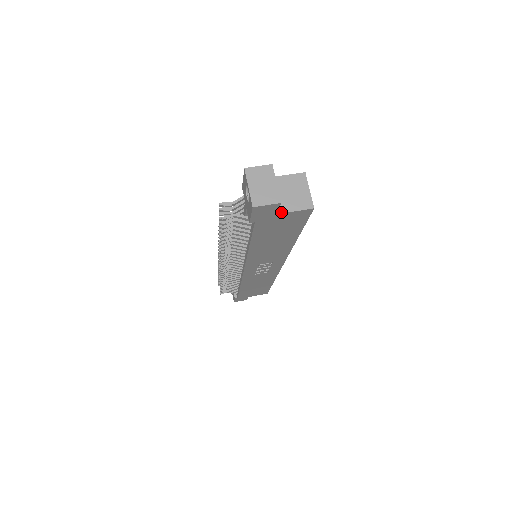
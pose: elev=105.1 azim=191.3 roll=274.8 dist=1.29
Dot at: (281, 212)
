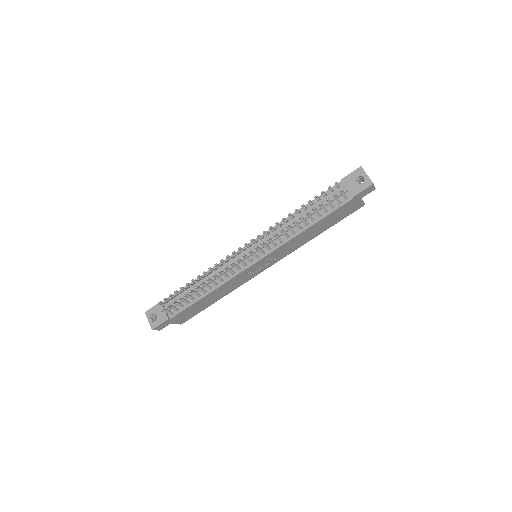
Dot at: occluded
